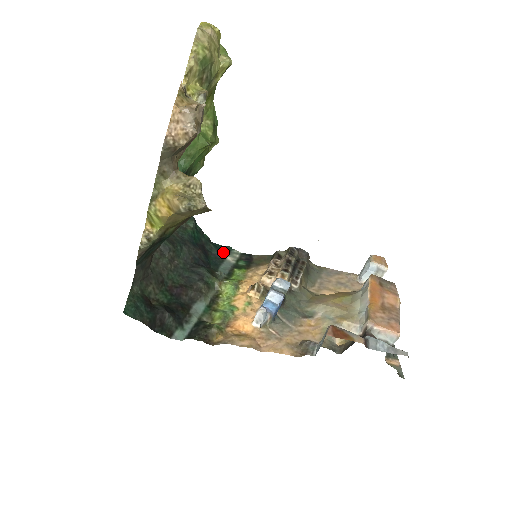
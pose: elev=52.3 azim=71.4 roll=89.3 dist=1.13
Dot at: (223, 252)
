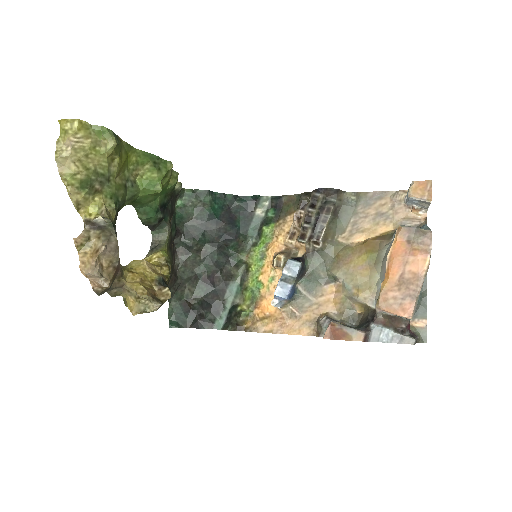
Dot at: (252, 204)
